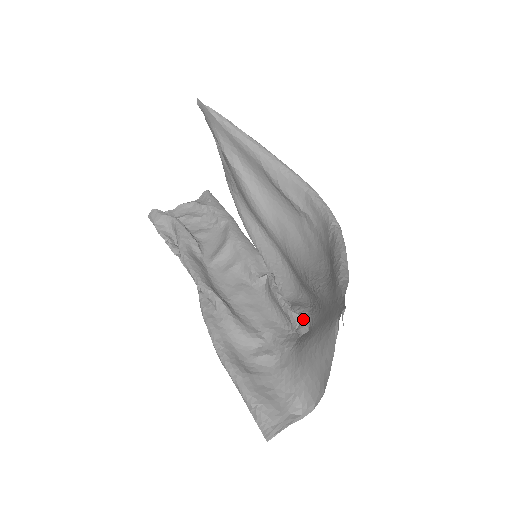
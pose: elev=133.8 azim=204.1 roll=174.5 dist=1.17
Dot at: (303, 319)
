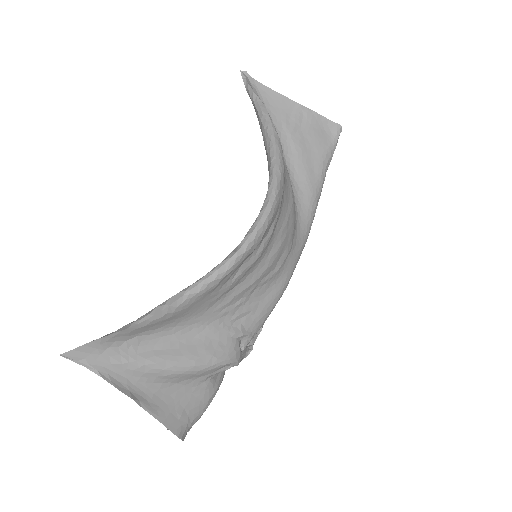
Dot at: occluded
